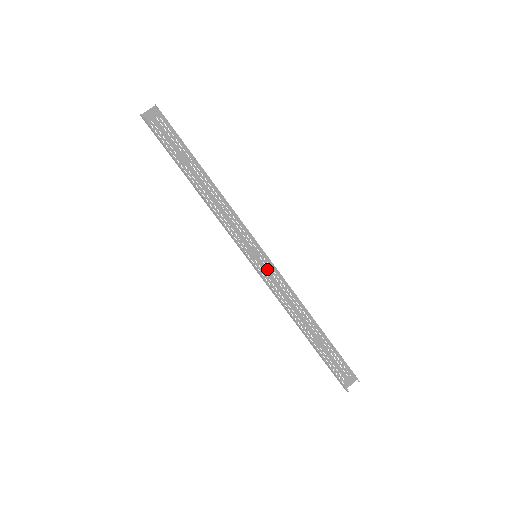
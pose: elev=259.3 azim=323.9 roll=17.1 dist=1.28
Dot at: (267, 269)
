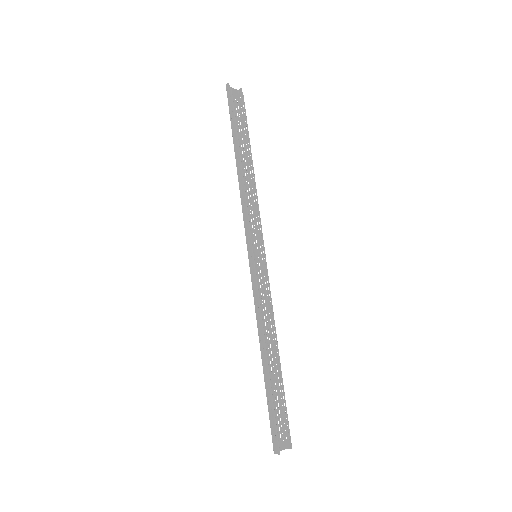
Dot at: (258, 275)
